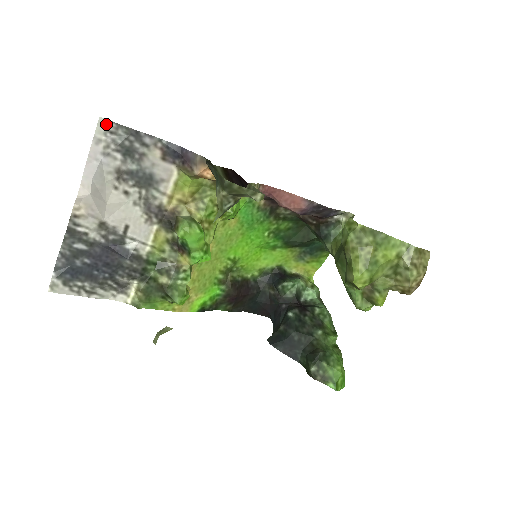
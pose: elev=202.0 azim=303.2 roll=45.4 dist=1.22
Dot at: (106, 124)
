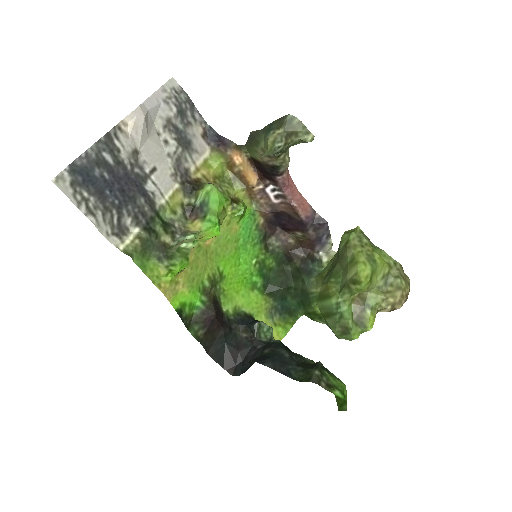
Dot at: (175, 84)
